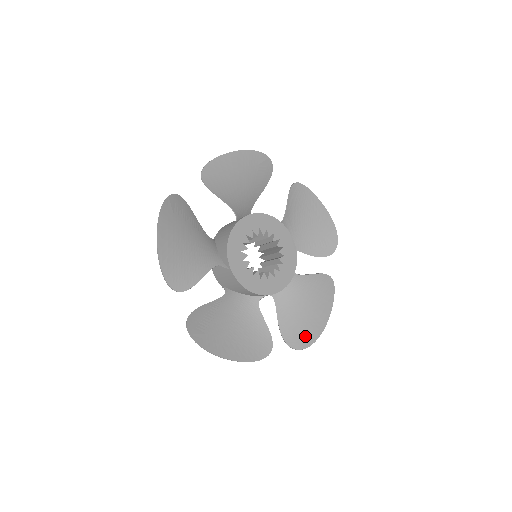
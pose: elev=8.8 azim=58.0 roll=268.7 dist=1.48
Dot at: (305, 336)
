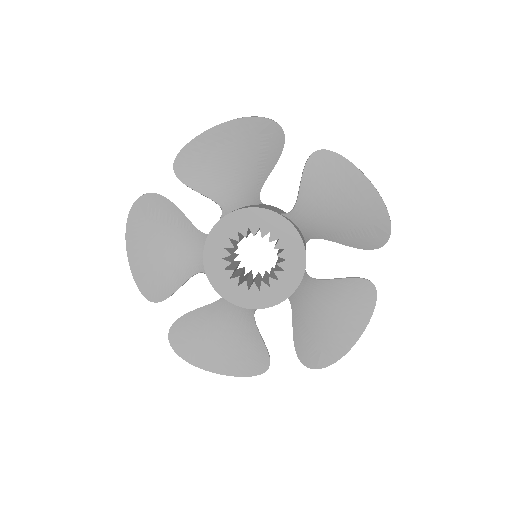
Dot at: (322, 354)
